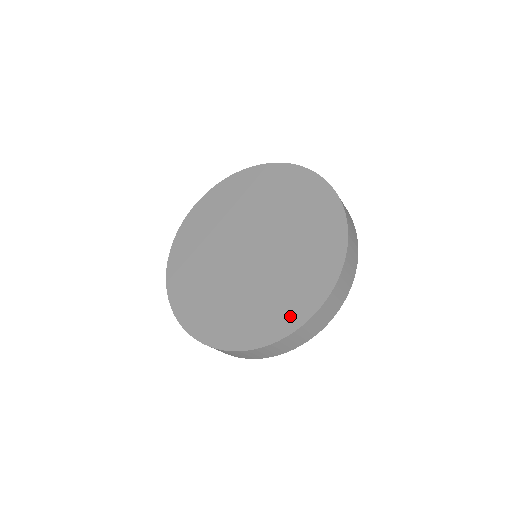
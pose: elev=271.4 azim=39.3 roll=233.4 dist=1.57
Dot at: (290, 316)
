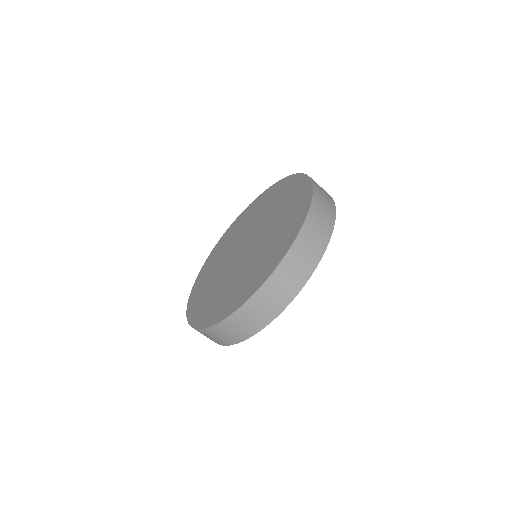
Dot at: (300, 211)
